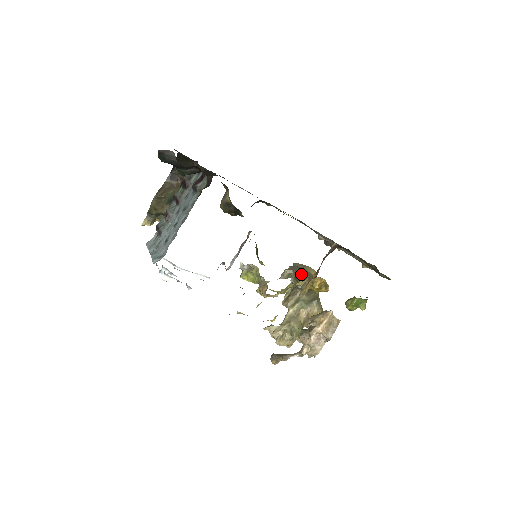
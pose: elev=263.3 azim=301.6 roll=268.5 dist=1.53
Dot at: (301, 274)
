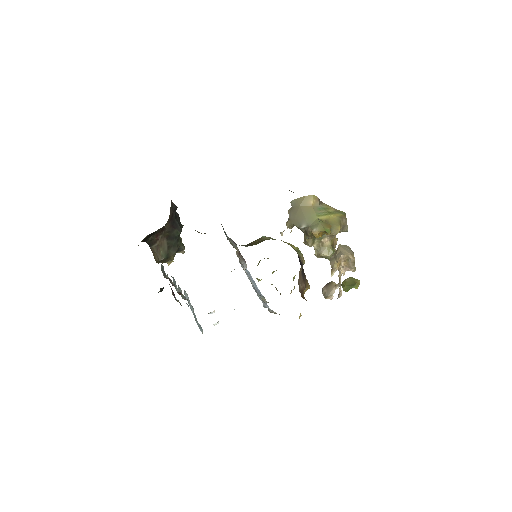
Dot at: (300, 227)
